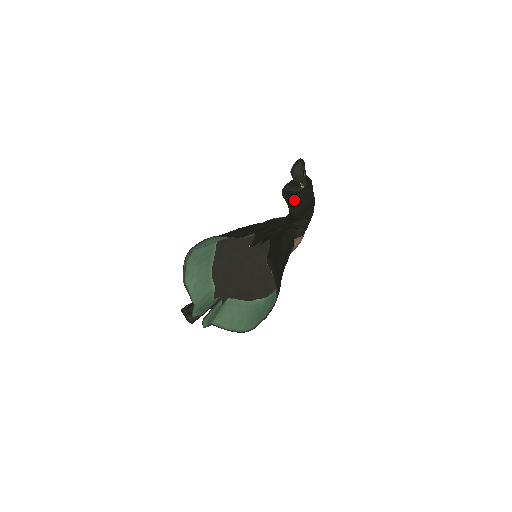
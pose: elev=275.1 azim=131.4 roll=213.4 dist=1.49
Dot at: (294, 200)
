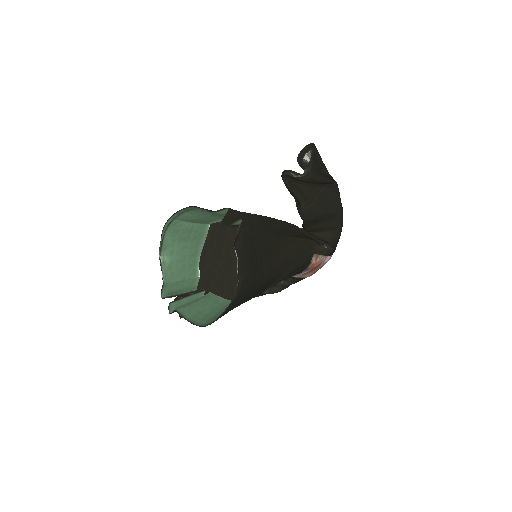
Dot at: (300, 193)
